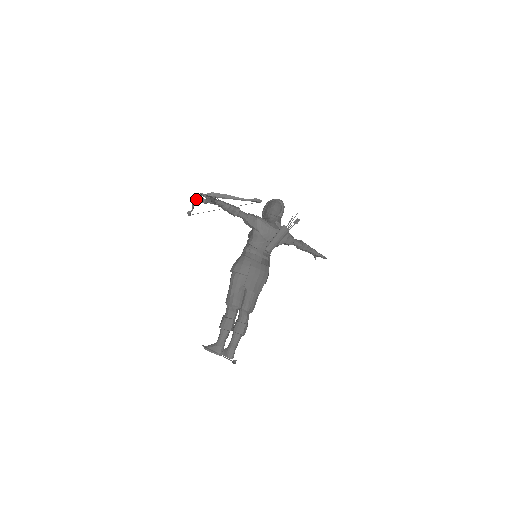
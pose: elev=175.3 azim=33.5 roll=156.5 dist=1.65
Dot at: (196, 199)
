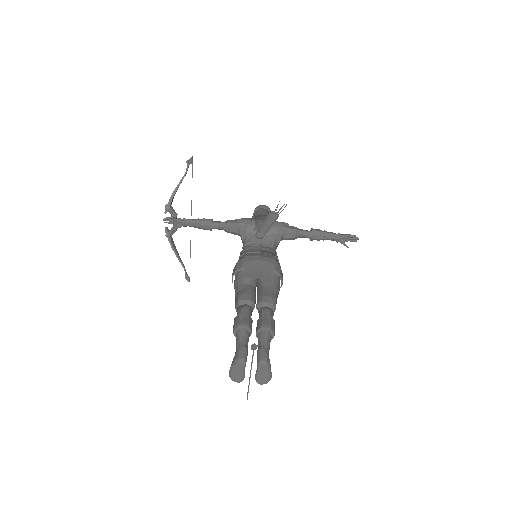
Dot at: (166, 233)
